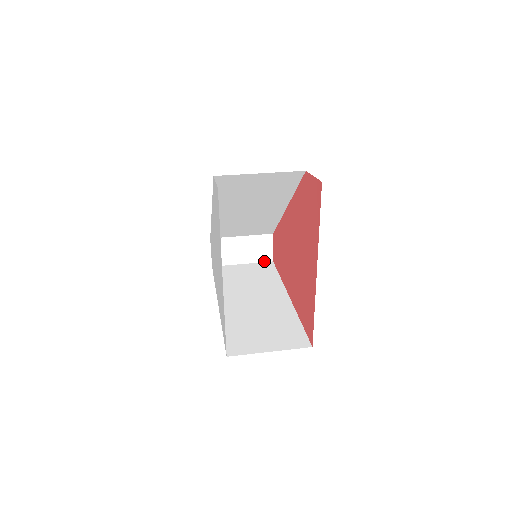
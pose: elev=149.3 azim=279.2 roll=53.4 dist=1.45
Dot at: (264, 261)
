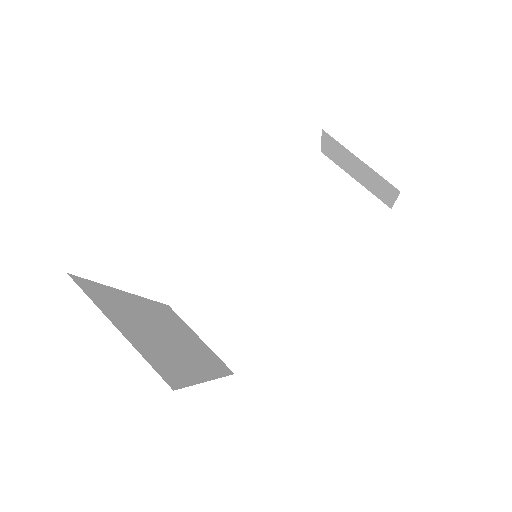
Dot at: (381, 199)
